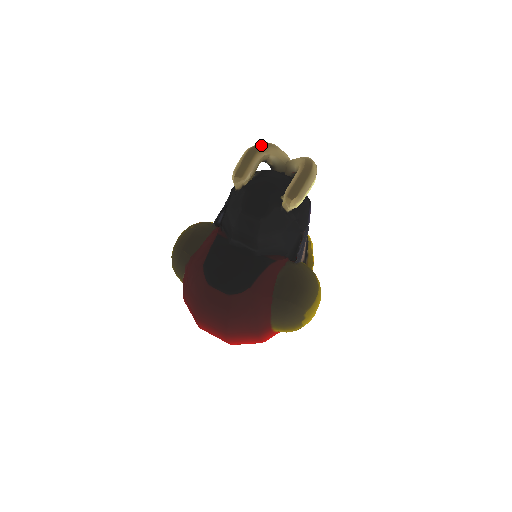
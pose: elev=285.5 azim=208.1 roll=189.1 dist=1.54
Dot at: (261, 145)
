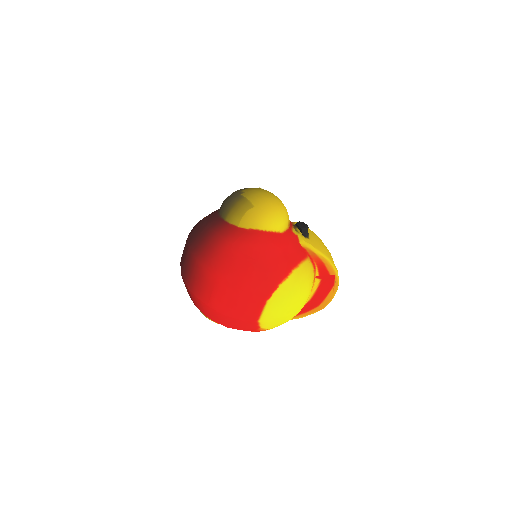
Dot at: occluded
